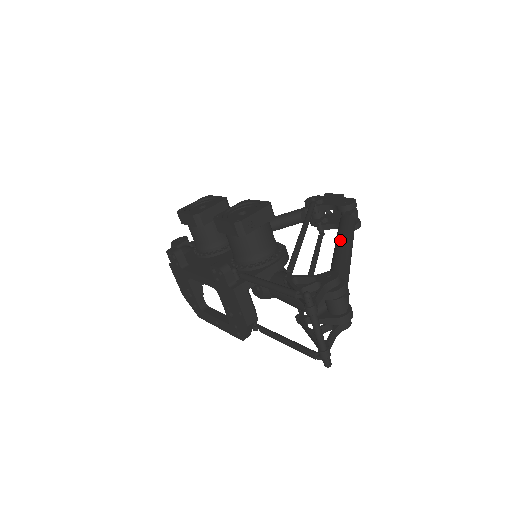
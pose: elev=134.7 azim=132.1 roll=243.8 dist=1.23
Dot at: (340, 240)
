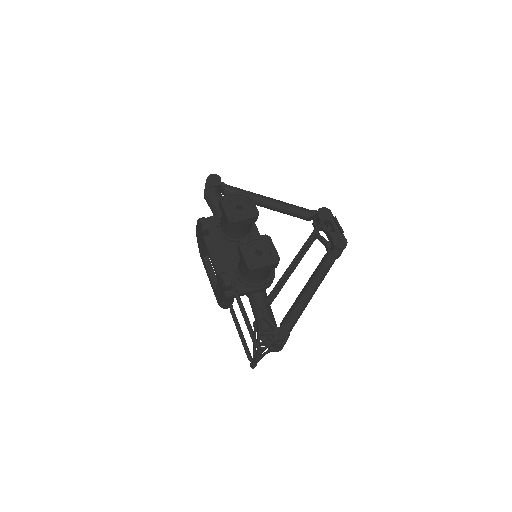
Dot at: (312, 284)
